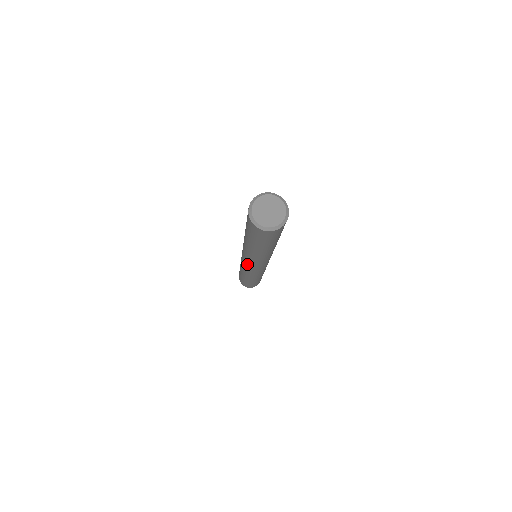
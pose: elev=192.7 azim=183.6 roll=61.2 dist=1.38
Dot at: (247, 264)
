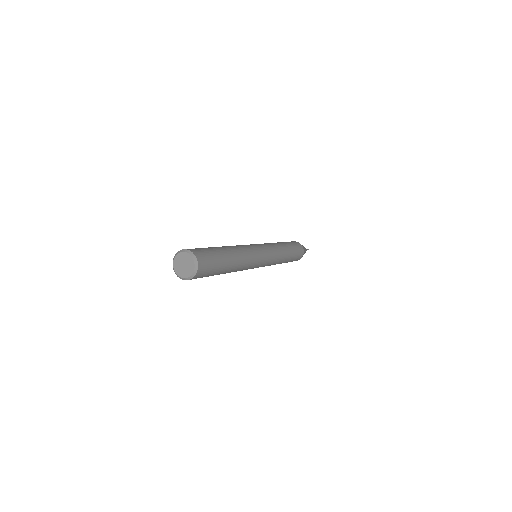
Dot at: occluded
